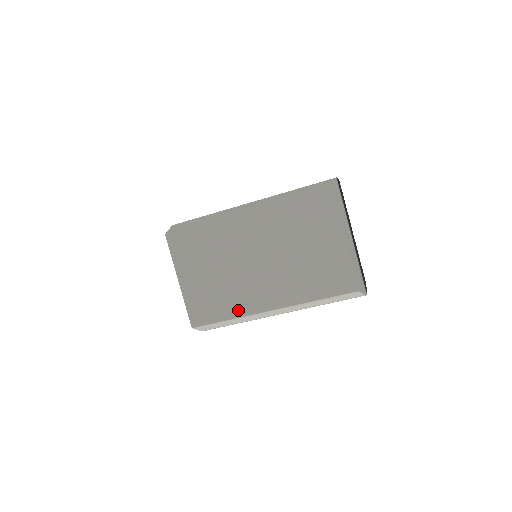
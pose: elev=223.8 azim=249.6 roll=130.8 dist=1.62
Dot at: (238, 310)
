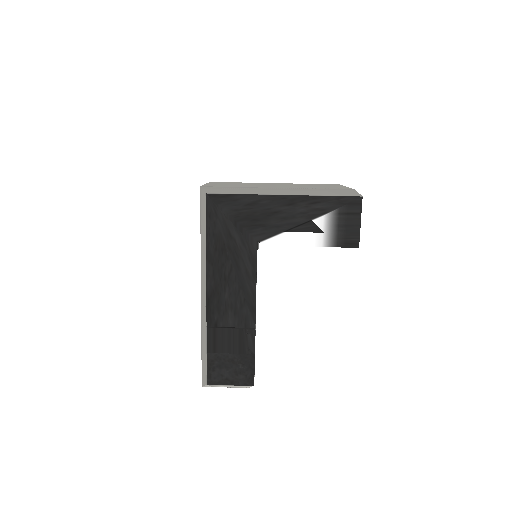
Dot at: occluded
